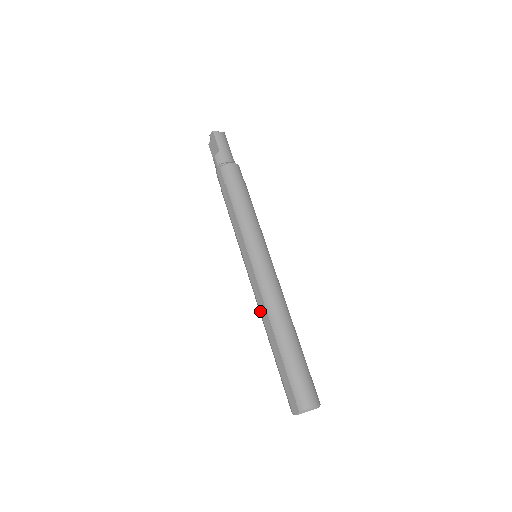
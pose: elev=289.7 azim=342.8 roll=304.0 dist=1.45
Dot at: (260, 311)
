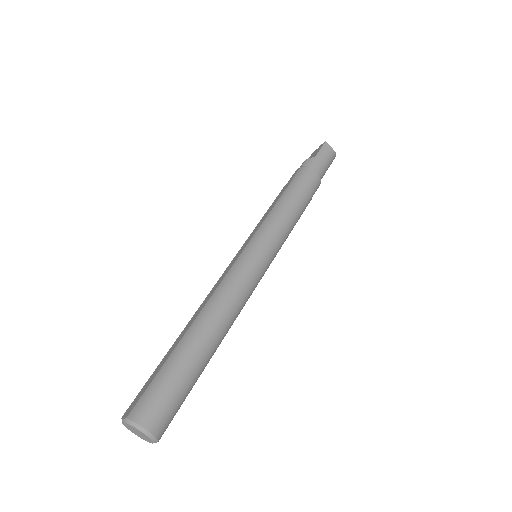
Dot at: (205, 299)
